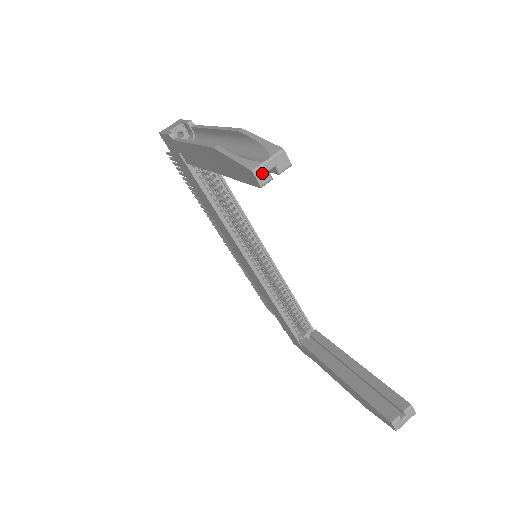
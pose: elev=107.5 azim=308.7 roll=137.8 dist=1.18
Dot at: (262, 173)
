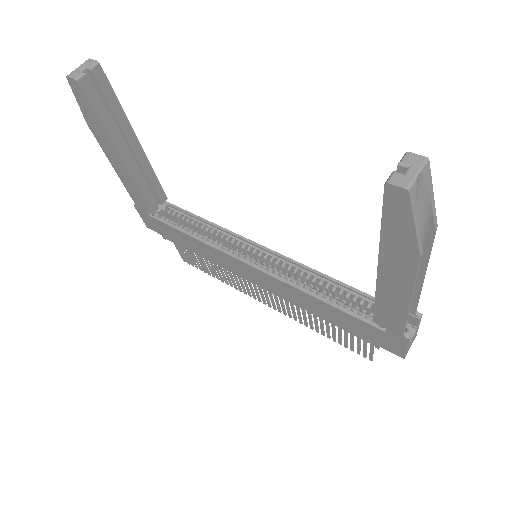
Dot at: (74, 74)
